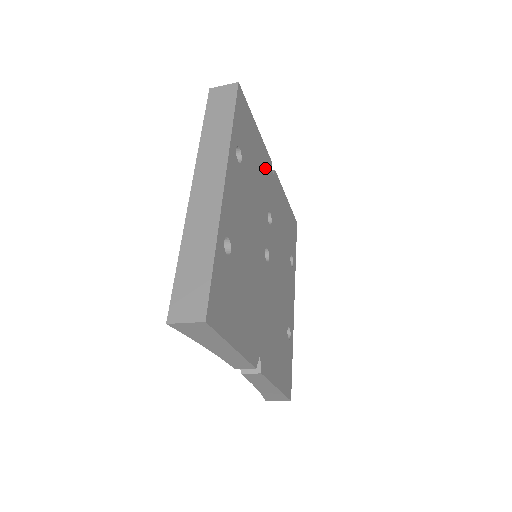
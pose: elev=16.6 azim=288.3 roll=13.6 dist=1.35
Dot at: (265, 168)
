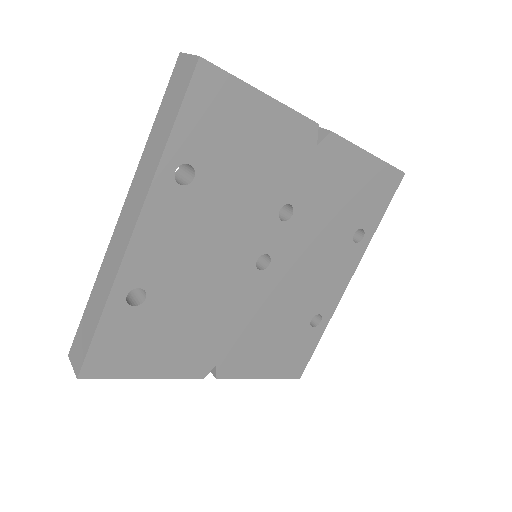
Dot at: (287, 147)
